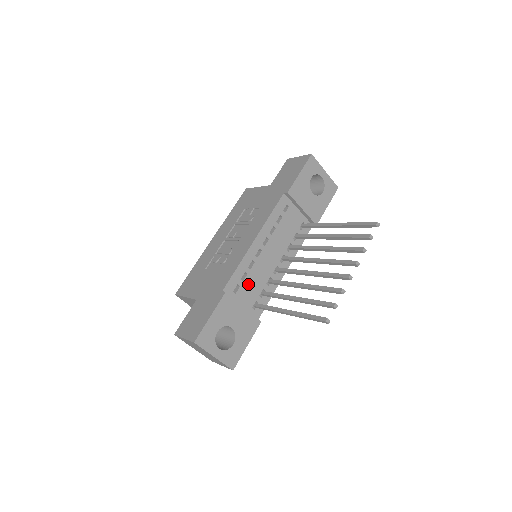
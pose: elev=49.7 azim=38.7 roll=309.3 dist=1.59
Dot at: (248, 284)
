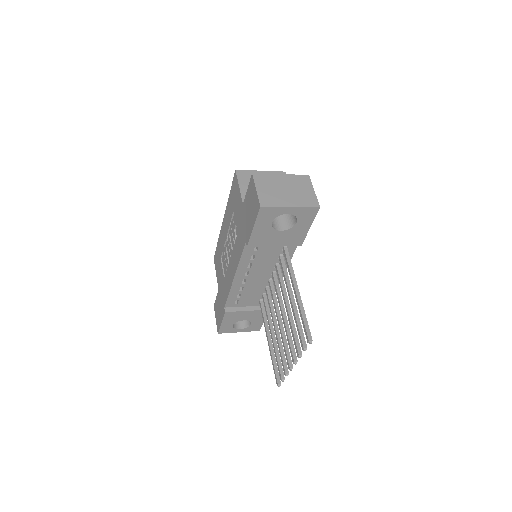
Dot at: (246, 296)
